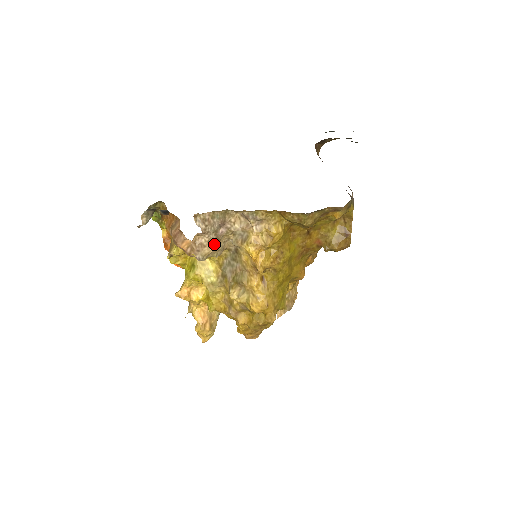
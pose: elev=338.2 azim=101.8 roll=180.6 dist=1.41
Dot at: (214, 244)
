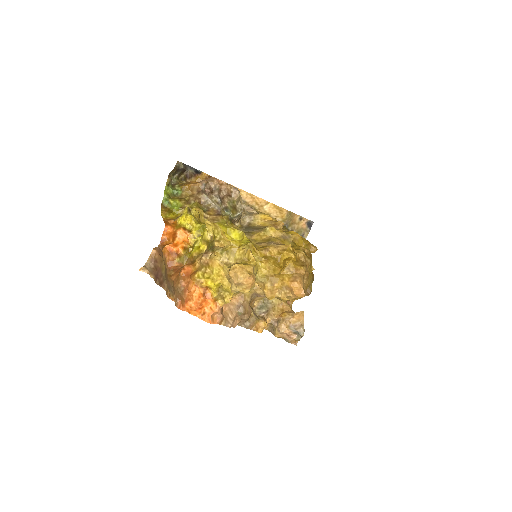
Dot at: occluded
